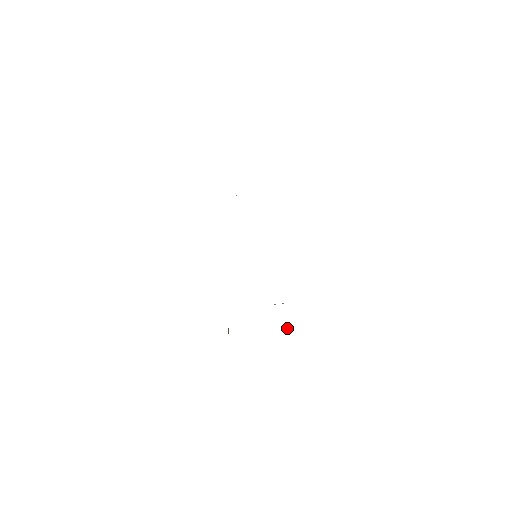
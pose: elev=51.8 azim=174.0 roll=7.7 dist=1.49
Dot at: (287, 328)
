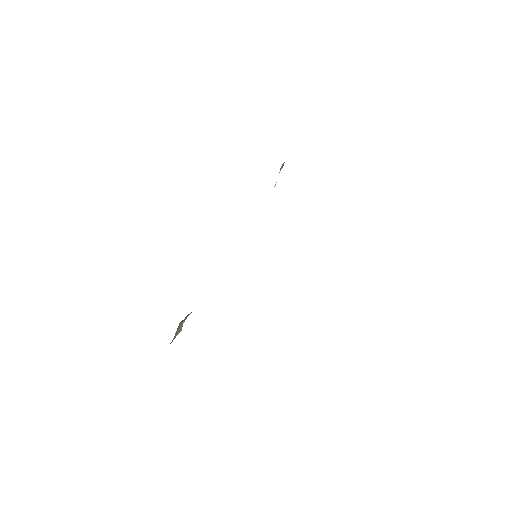
Dot at: occluded
